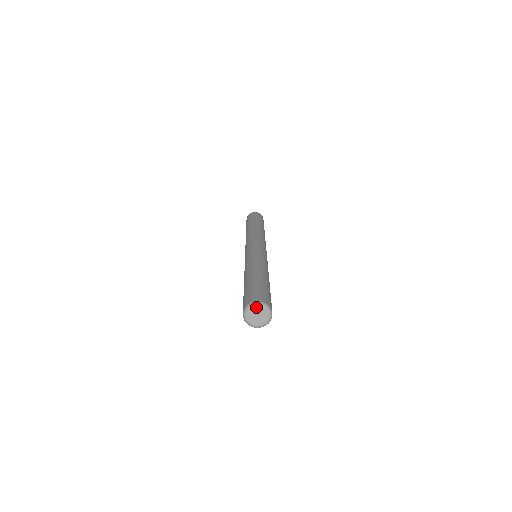
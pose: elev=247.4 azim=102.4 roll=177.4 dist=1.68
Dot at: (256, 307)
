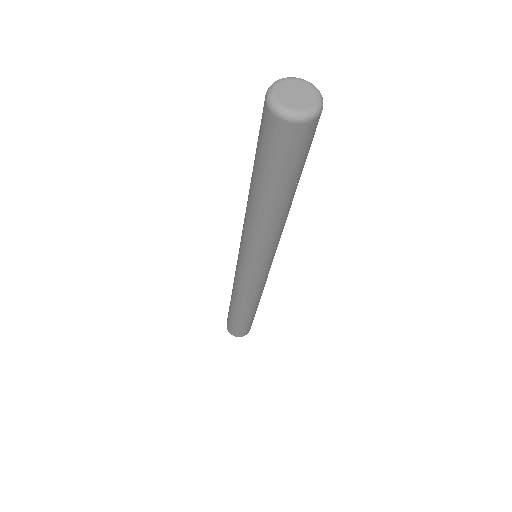
Dot at: (277, 87)
